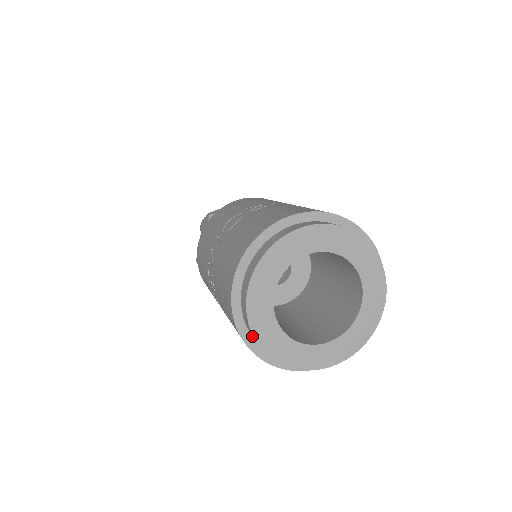
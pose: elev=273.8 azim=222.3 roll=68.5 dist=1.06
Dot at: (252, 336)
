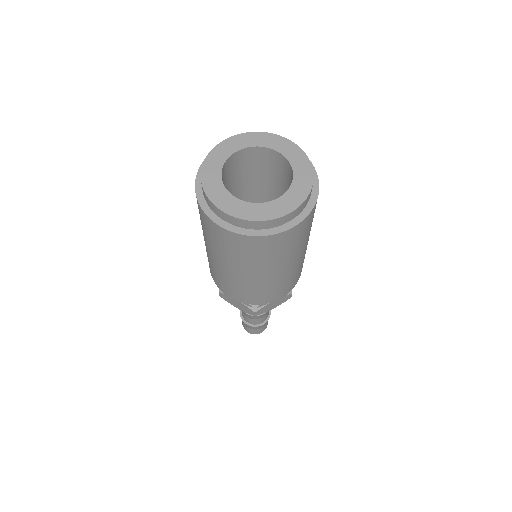
Dot at: occluded
